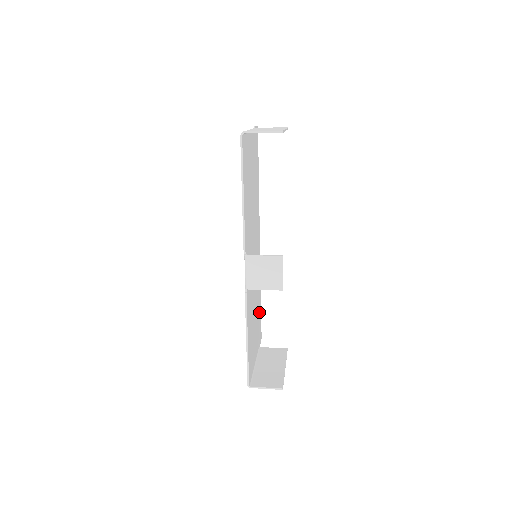
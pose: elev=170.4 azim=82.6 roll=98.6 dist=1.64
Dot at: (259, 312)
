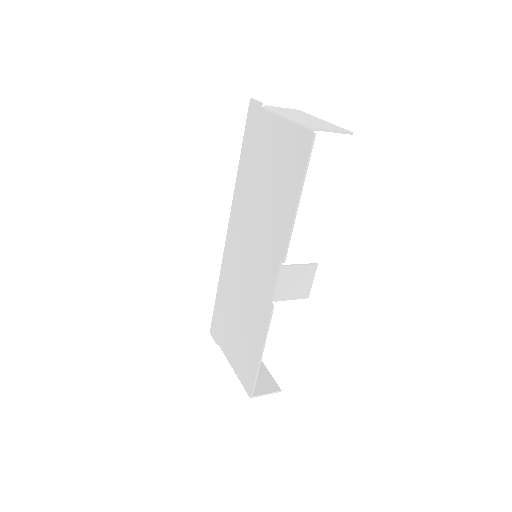
Dot at: (222, 308)
